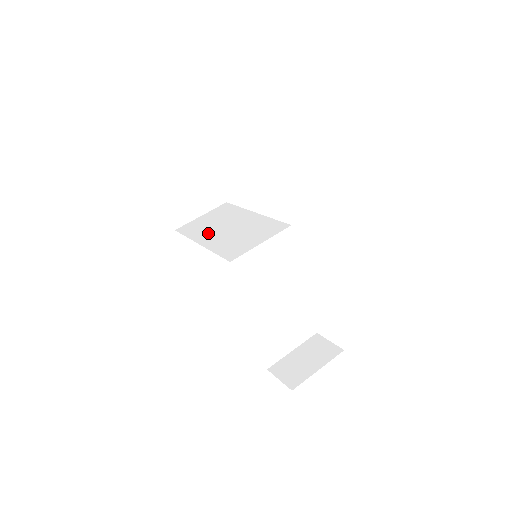
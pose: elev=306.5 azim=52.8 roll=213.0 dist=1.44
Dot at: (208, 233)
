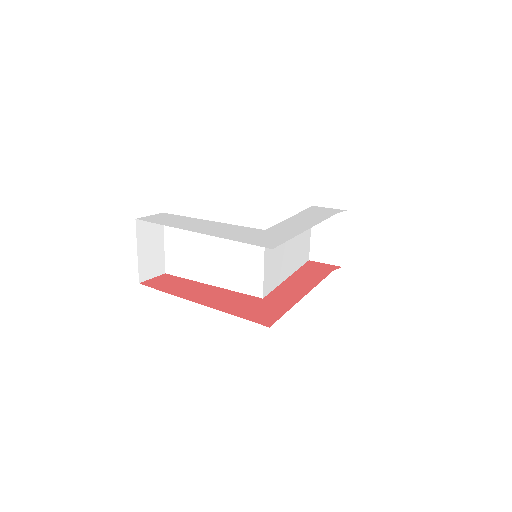
Dot at: (201, 268)
